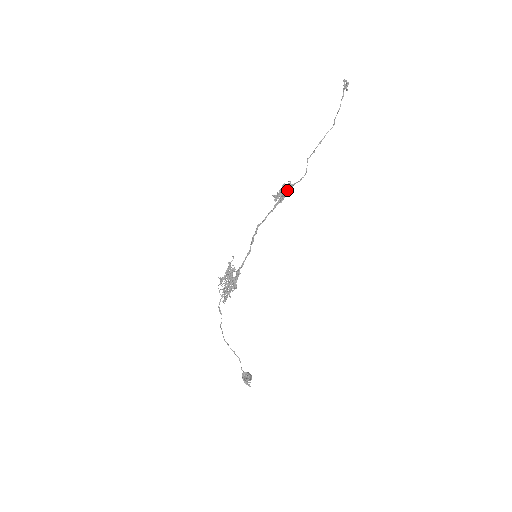
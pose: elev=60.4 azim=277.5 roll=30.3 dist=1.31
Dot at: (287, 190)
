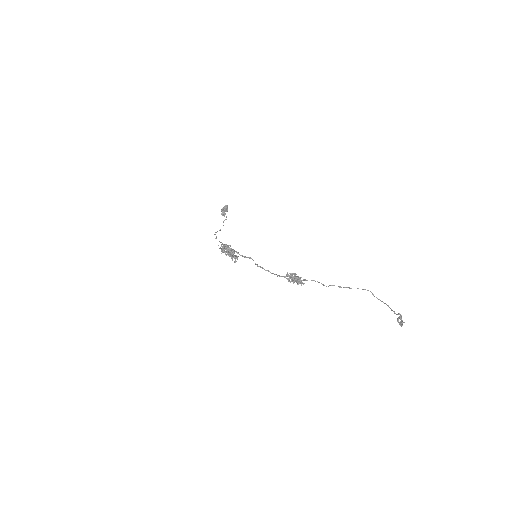
Dot at: (300, 282)
